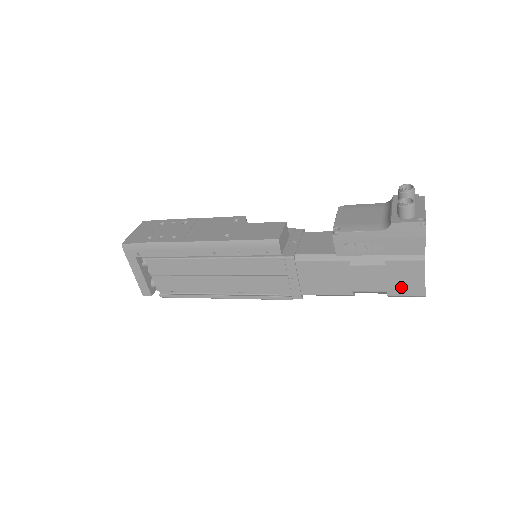
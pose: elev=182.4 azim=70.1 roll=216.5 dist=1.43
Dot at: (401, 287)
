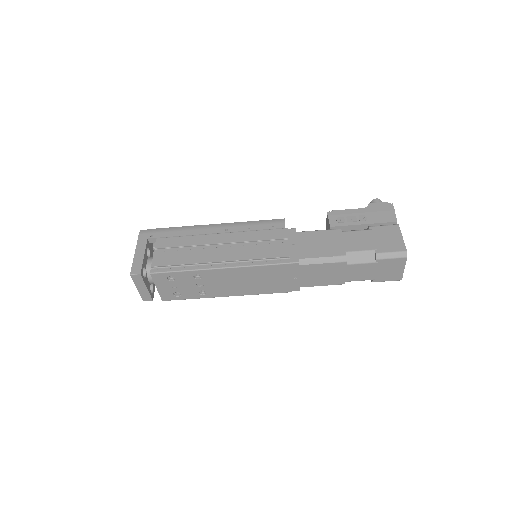
Dot at: (385, 245)
